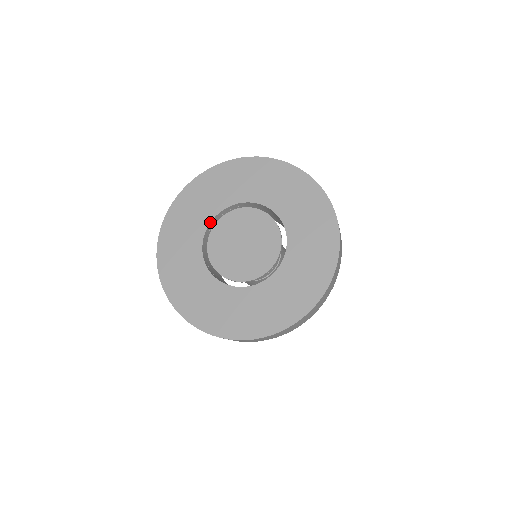
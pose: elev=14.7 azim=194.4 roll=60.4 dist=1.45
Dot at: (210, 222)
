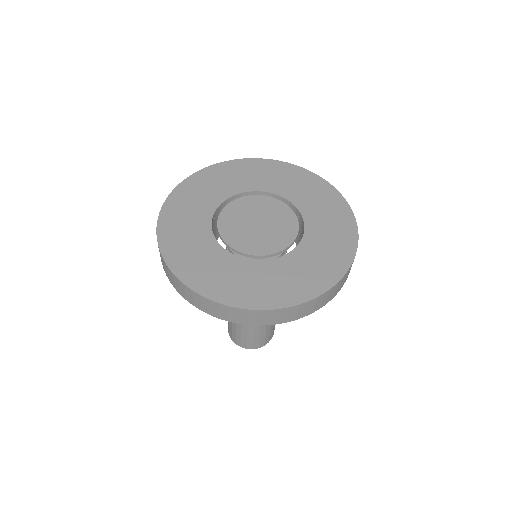
Dot at: (214, 212)
